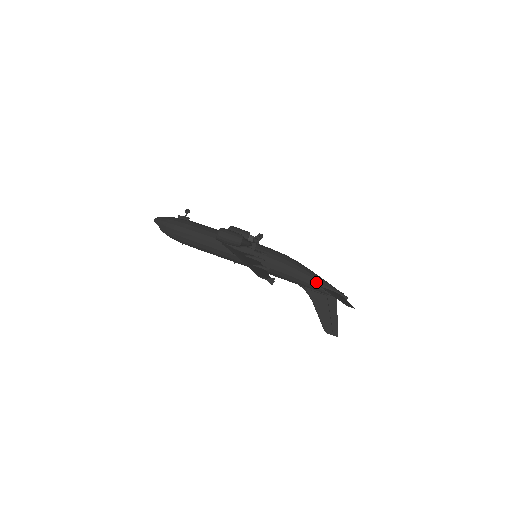
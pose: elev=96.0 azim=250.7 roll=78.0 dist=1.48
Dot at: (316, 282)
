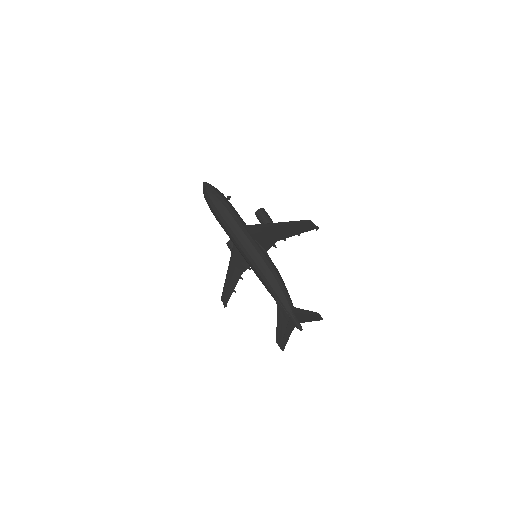
Dot at: (290, 300)
